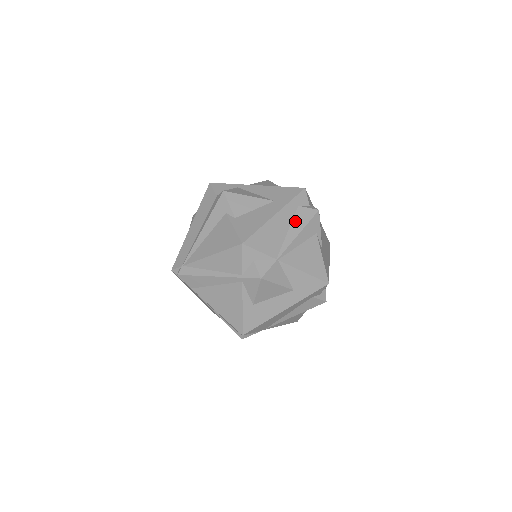
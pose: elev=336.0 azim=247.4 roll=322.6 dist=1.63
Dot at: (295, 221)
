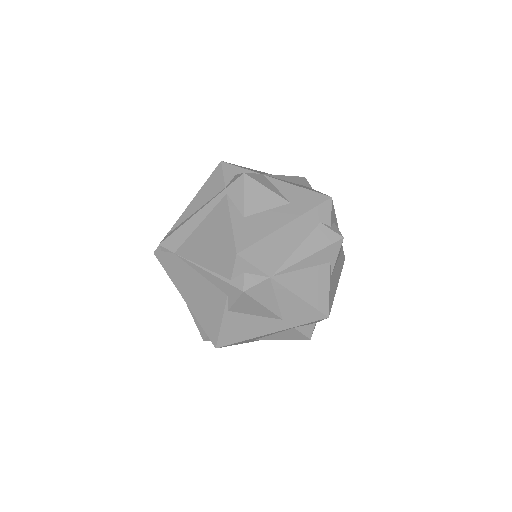
Dot at: occluded
